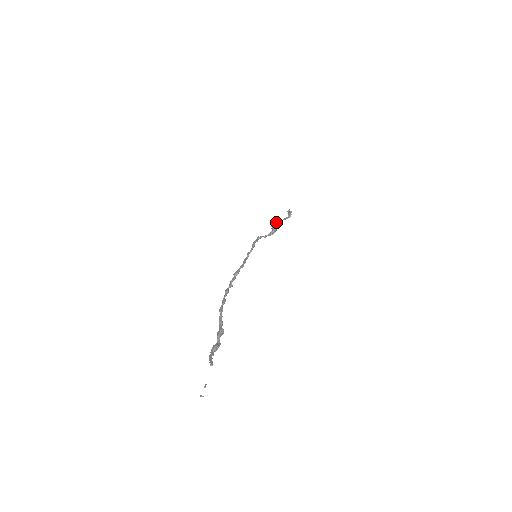
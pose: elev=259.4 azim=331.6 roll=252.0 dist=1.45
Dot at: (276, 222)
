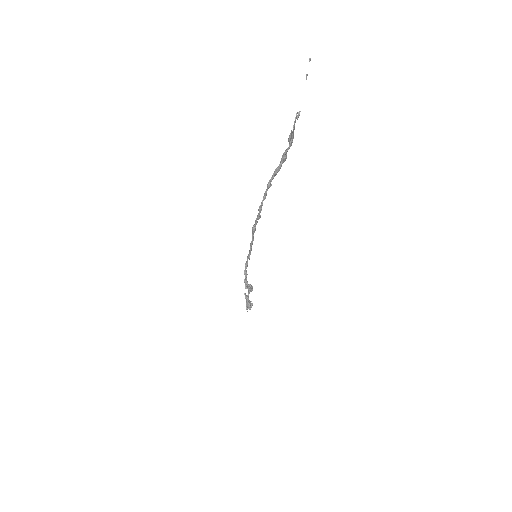
Dot at: (247, 304)
